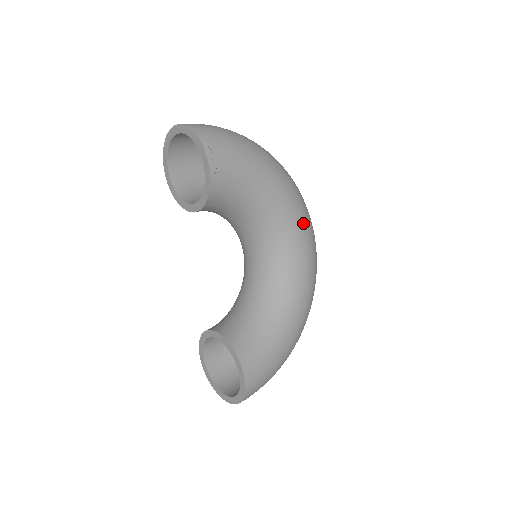
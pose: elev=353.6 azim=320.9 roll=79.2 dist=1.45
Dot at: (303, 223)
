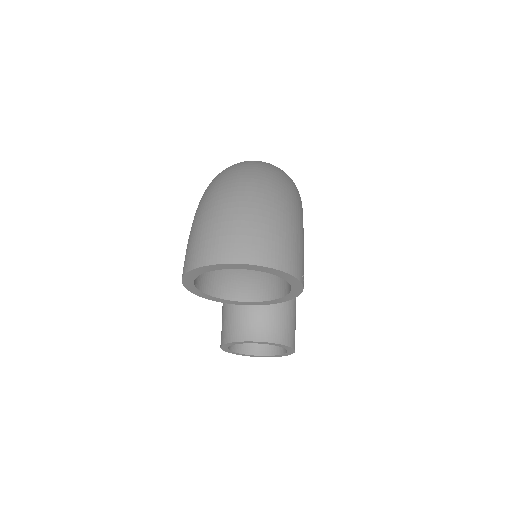
Dot at: occluded
